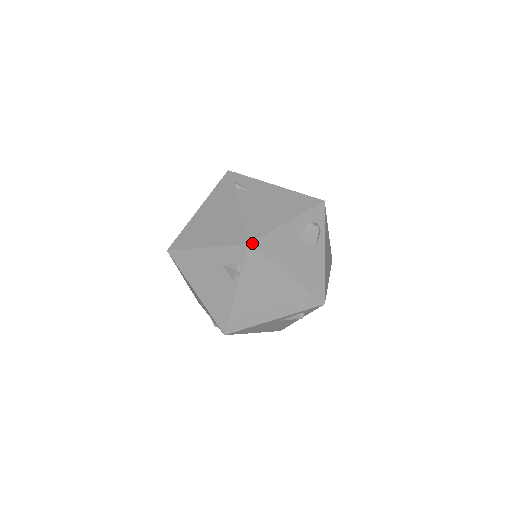
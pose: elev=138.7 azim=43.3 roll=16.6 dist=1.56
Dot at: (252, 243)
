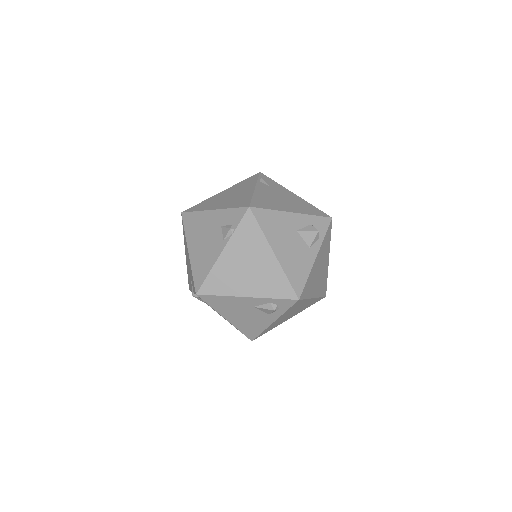
Dot at: (252, 208)
